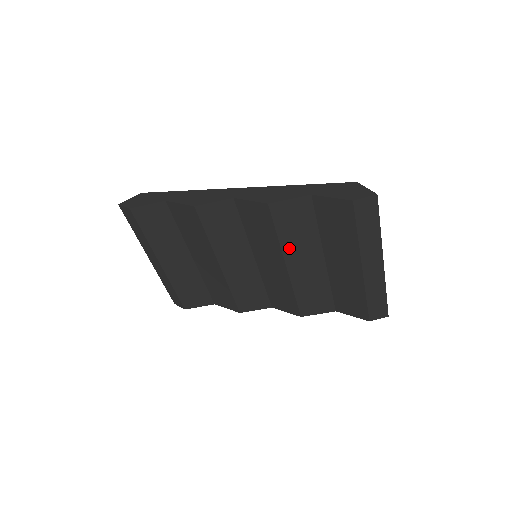
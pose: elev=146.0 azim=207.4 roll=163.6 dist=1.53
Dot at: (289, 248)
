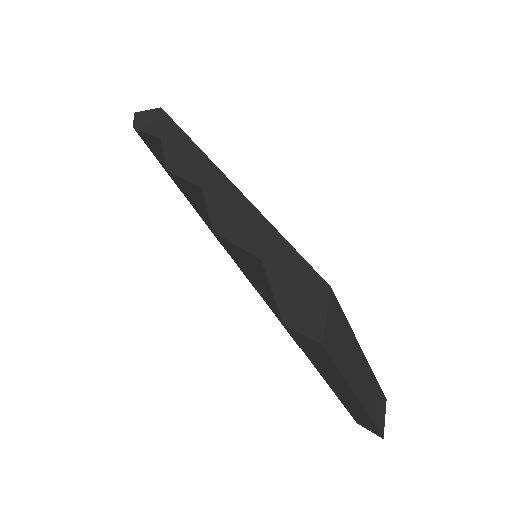
Dot at: (260, 288)
